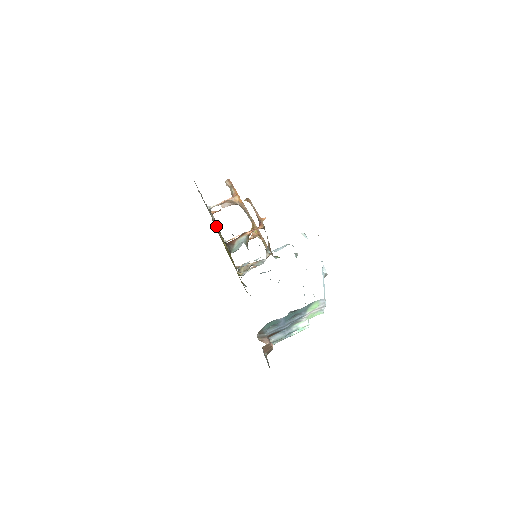
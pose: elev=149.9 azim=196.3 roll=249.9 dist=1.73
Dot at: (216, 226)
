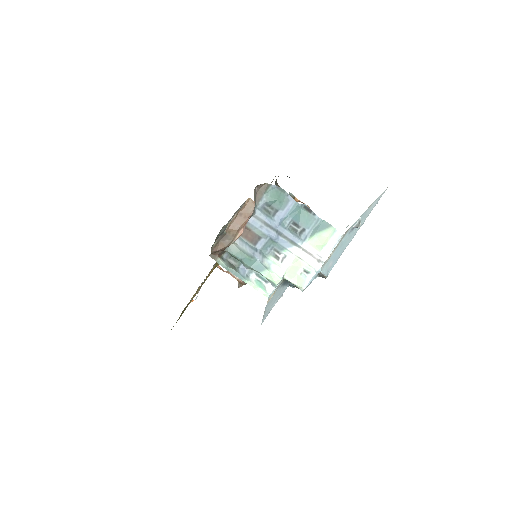
Dot at: occluded
